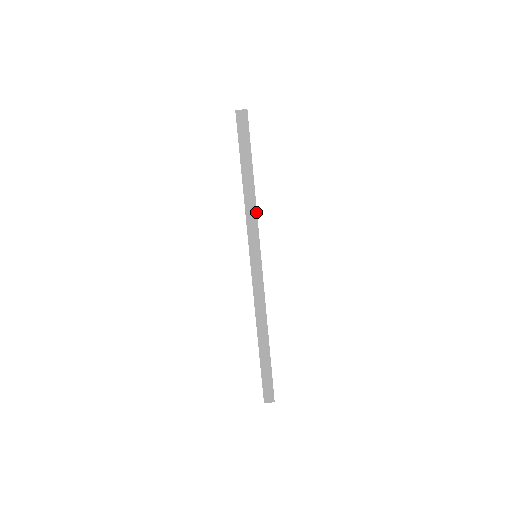
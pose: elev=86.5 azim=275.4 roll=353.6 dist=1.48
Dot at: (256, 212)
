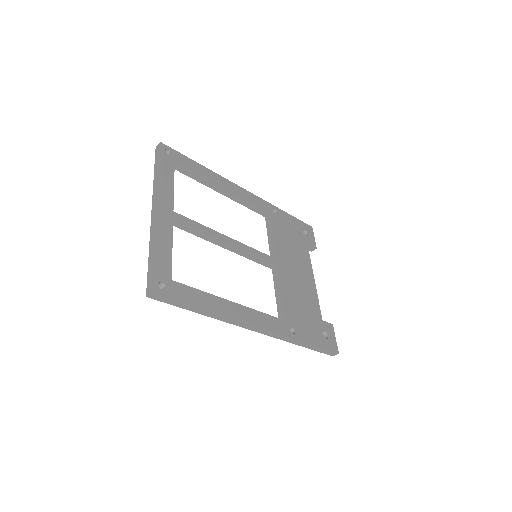
Dot at: (226, 317)
